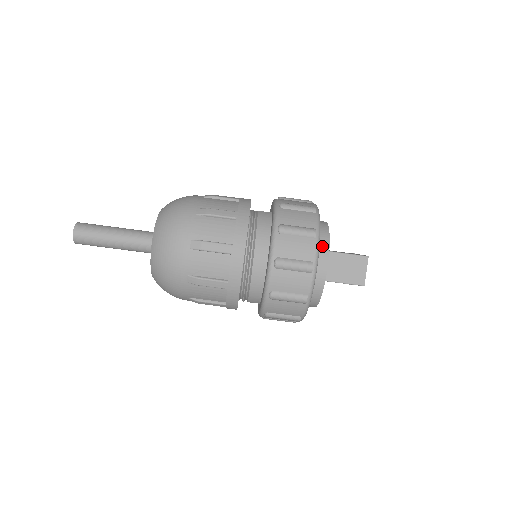
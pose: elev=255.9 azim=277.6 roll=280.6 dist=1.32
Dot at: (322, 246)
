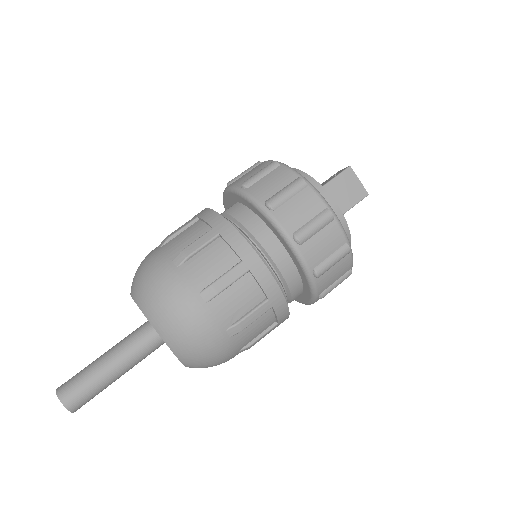
Dot at: occluded
